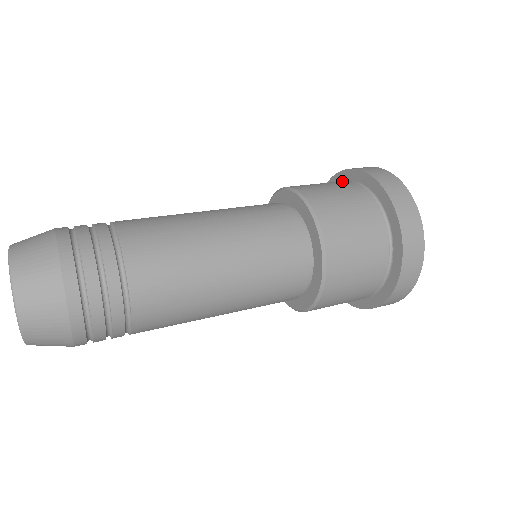
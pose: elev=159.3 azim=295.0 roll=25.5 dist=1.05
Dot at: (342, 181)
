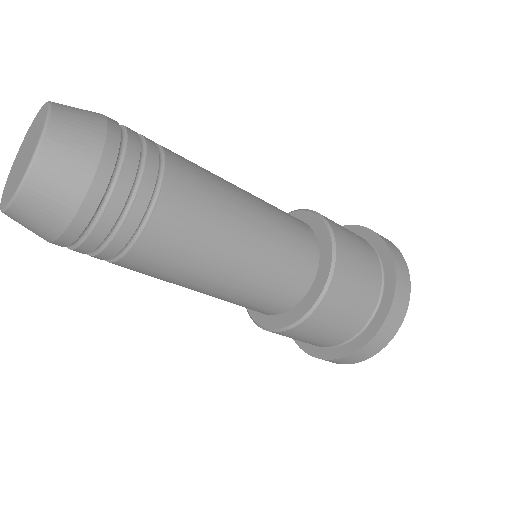
Dot at: occluded
